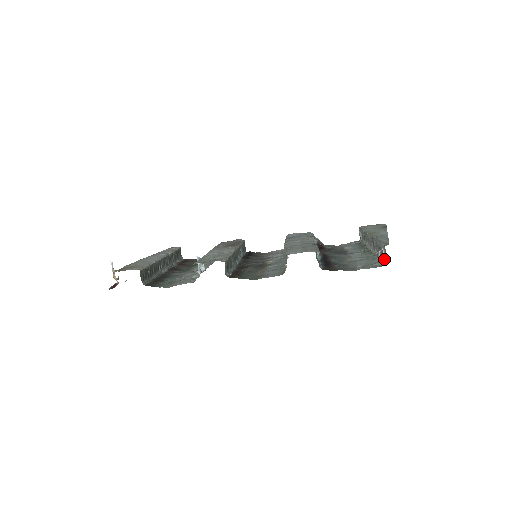
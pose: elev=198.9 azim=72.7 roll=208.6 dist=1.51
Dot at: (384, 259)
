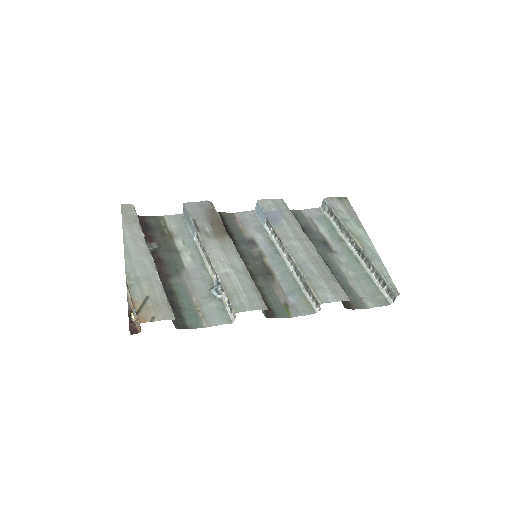
Dot at: (386, 294)
